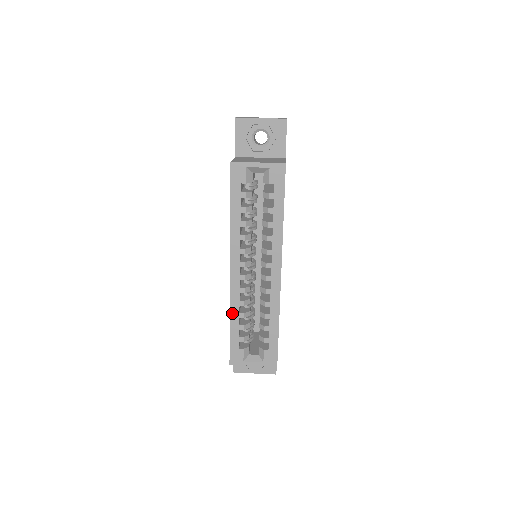
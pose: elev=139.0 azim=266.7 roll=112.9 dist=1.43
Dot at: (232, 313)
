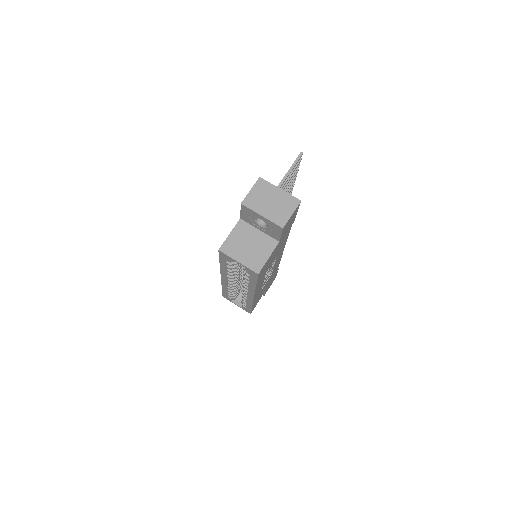
Dot at: (223, 287)
